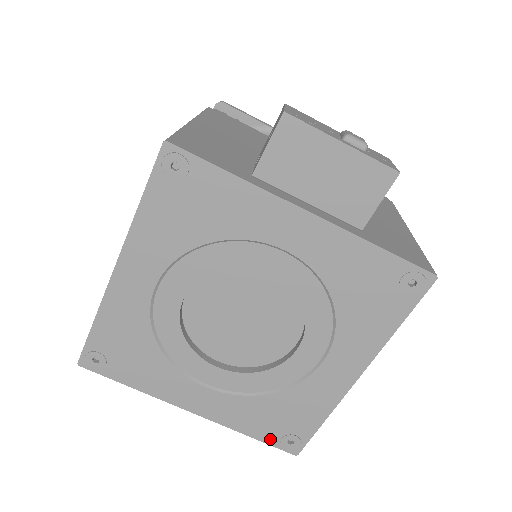
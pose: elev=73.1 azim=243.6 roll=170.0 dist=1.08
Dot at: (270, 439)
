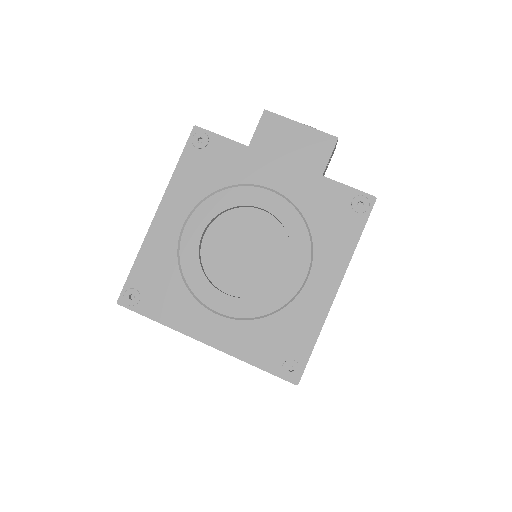
Dot at: (273, 367)
